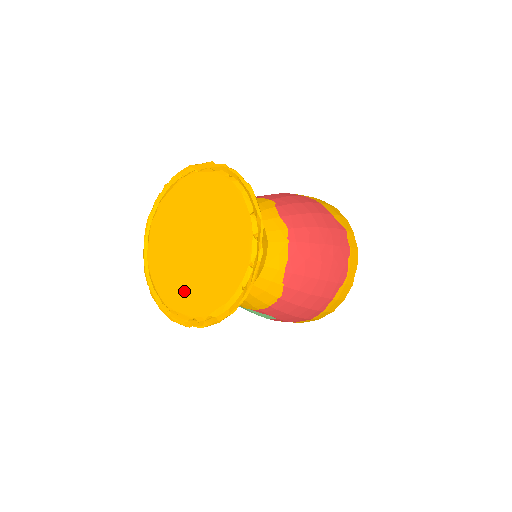
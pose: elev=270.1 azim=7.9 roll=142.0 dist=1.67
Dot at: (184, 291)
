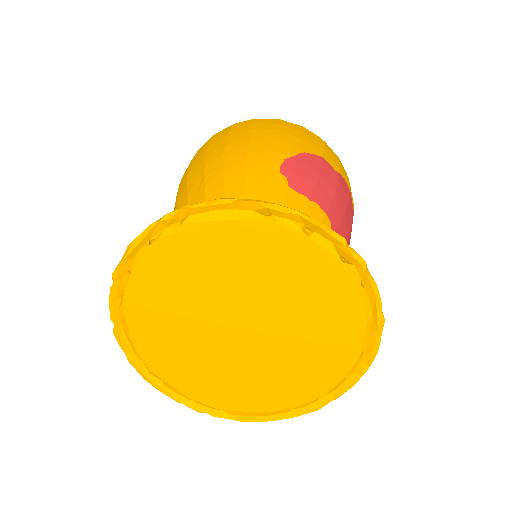
Dot at: (191, 368)
